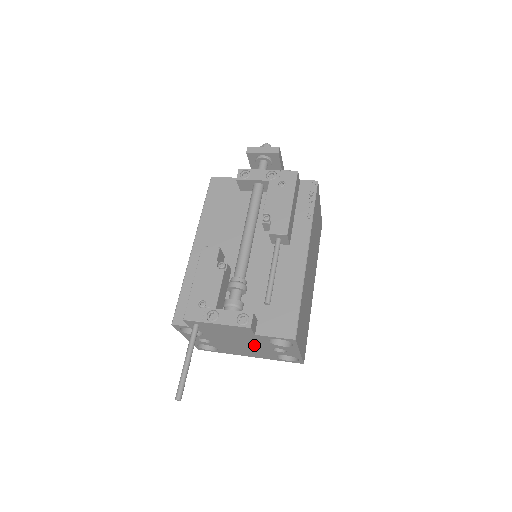
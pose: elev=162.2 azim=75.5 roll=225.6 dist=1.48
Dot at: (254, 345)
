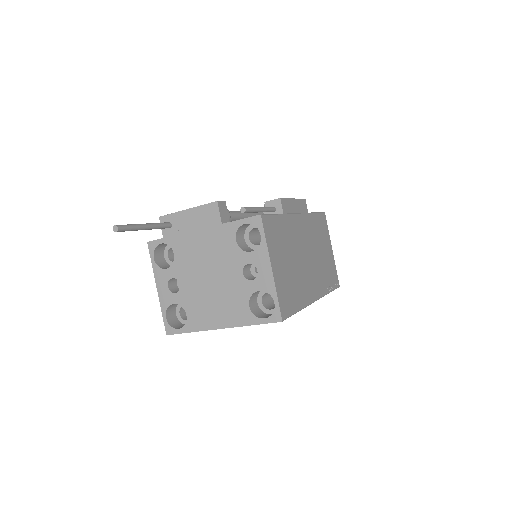
Dot at: (223, 269)
